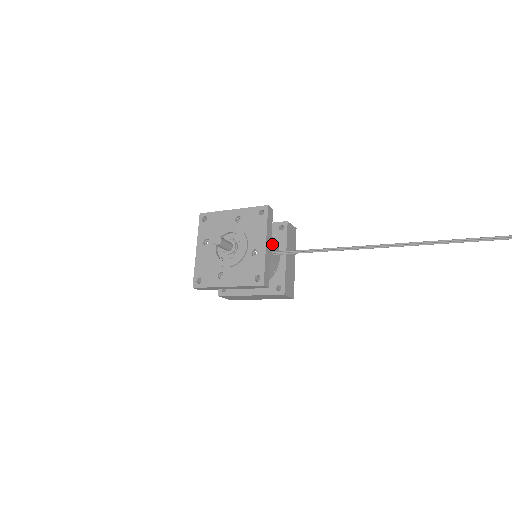
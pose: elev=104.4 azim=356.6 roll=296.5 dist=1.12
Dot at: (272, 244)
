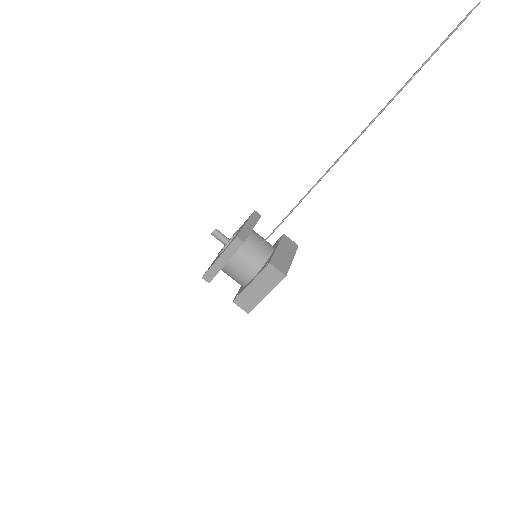
Dot at: occluded
